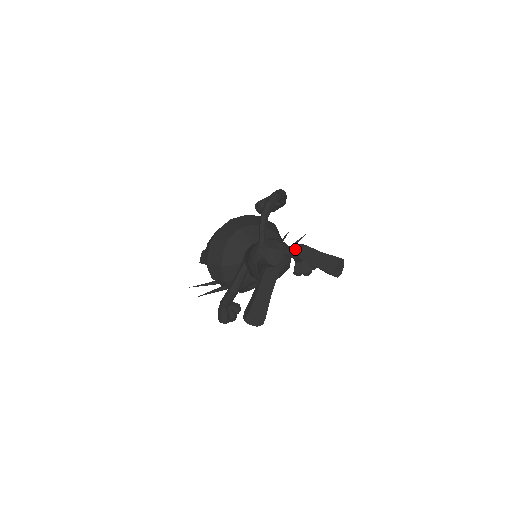
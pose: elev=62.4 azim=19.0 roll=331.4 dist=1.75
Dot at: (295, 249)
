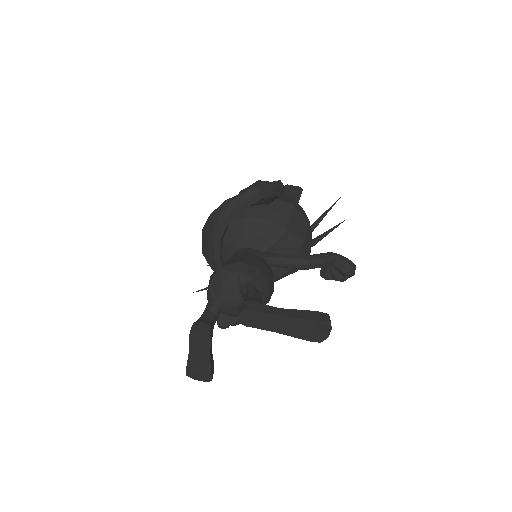
Dot at: (237, 307)
